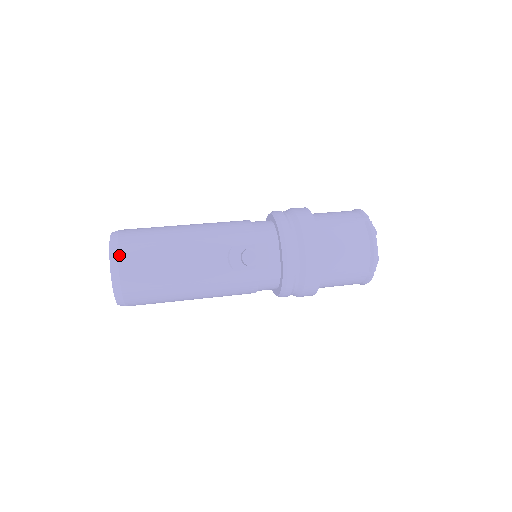
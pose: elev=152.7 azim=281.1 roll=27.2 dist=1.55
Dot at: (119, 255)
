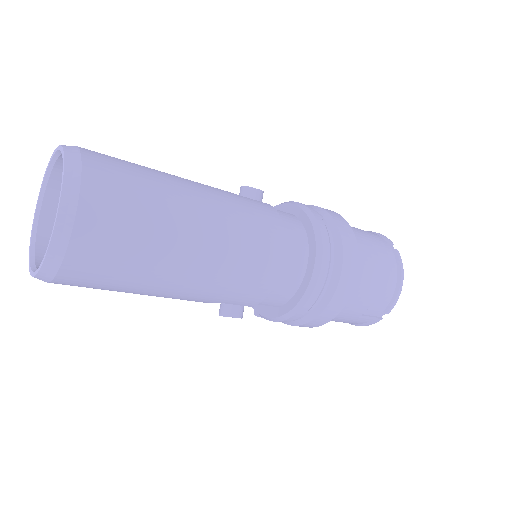
Dot at: occluded
